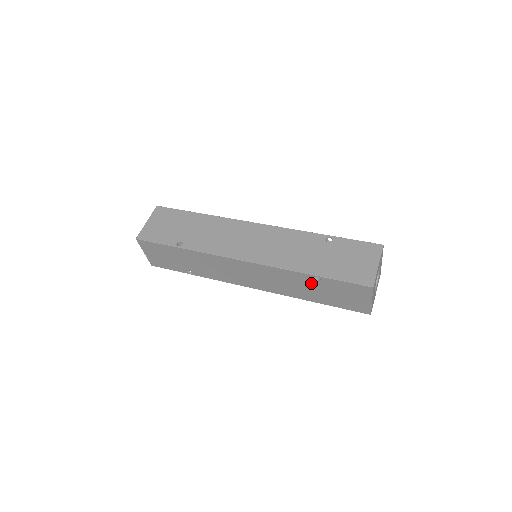
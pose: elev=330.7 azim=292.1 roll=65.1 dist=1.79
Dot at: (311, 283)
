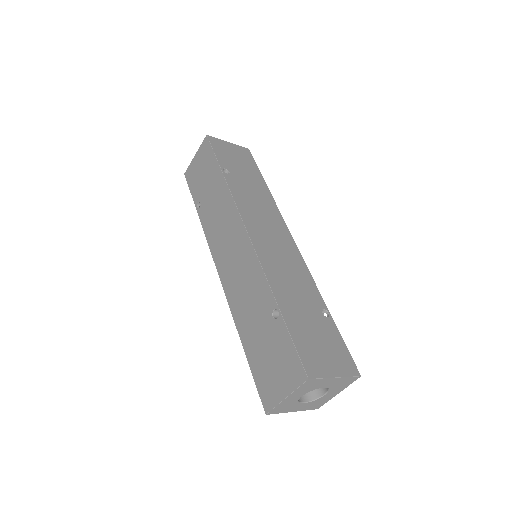
Dot at: (265, 314)
